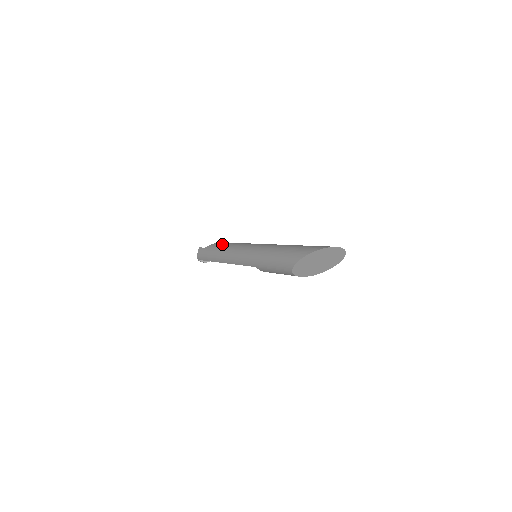
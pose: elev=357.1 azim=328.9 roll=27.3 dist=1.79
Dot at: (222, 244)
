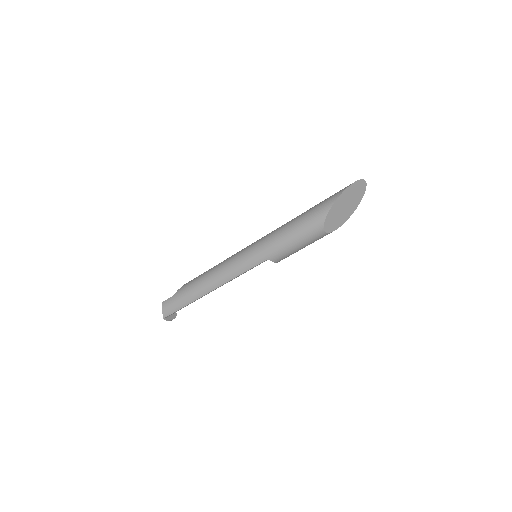
Dot at: (199, 276)
